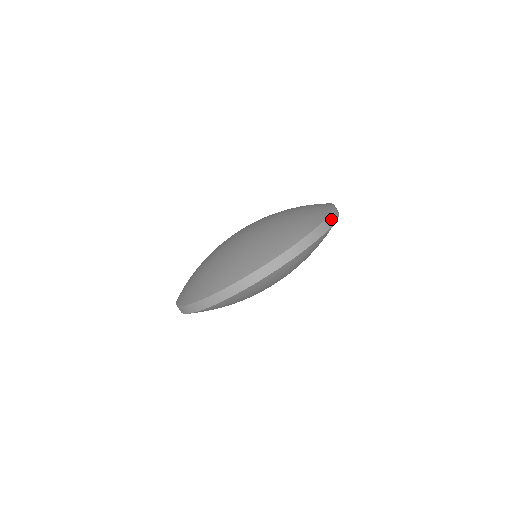
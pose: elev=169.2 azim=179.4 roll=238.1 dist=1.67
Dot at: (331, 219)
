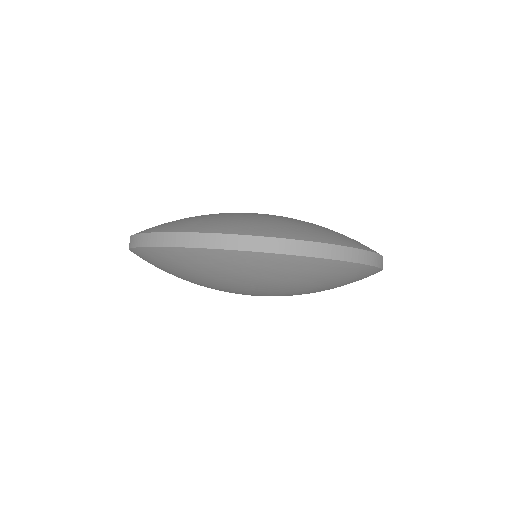
Dot at: (334, 251)
